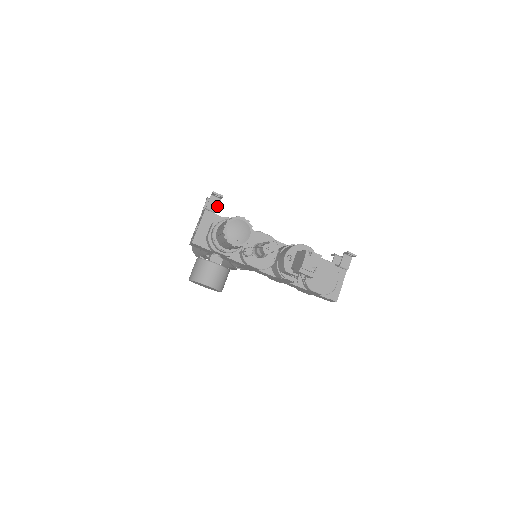
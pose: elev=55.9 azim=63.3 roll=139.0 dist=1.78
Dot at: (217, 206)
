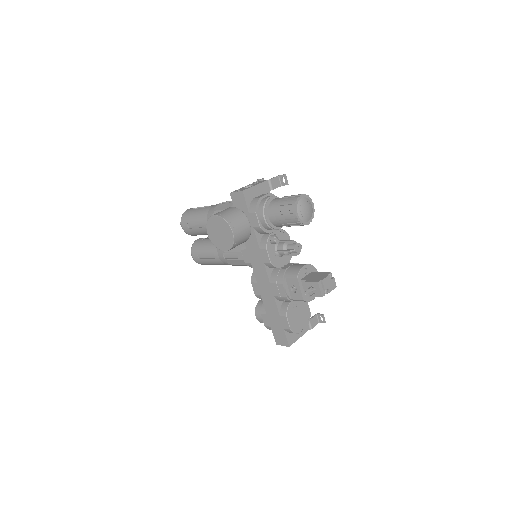
Dot at: (276, 187)
